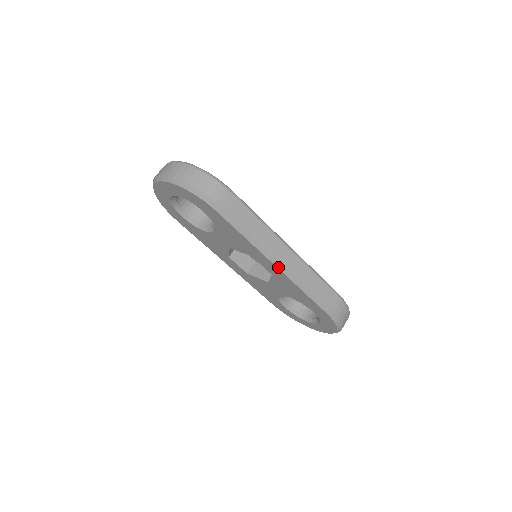
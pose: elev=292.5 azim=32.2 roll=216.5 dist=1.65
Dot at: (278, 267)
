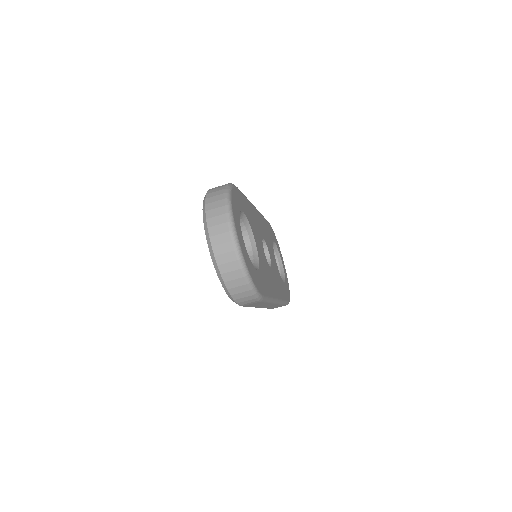
Dot at: occluded
